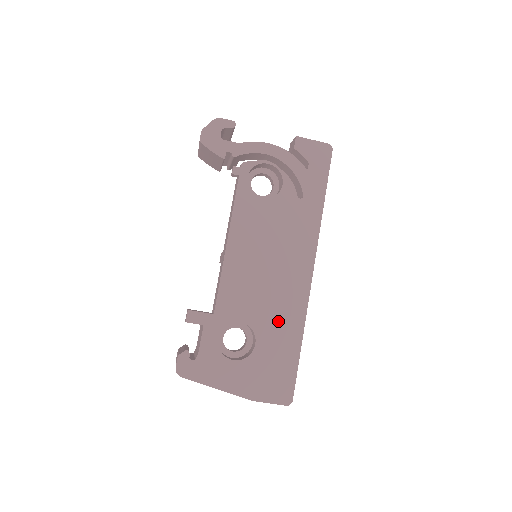
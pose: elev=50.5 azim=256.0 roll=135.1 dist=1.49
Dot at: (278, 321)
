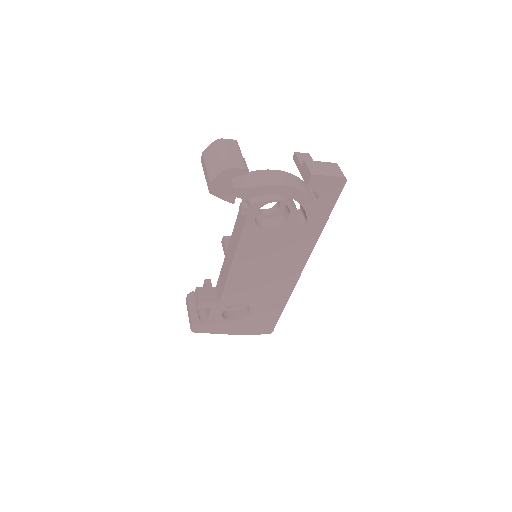
Dot at: (269, 299)
